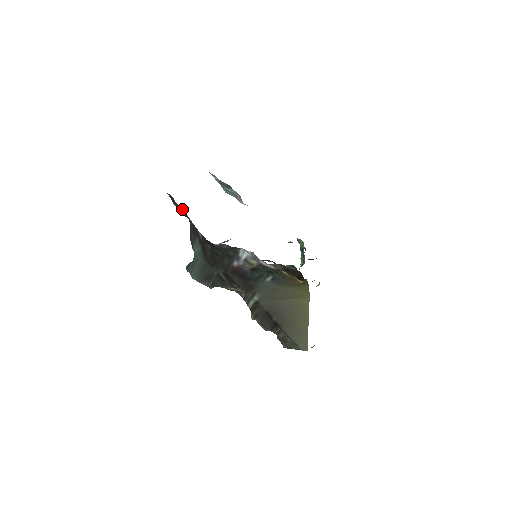
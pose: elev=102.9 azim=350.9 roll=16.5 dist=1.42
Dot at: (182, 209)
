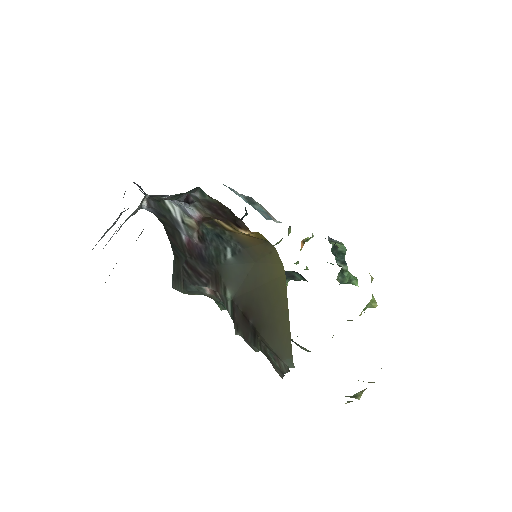
Dot at: occluded
